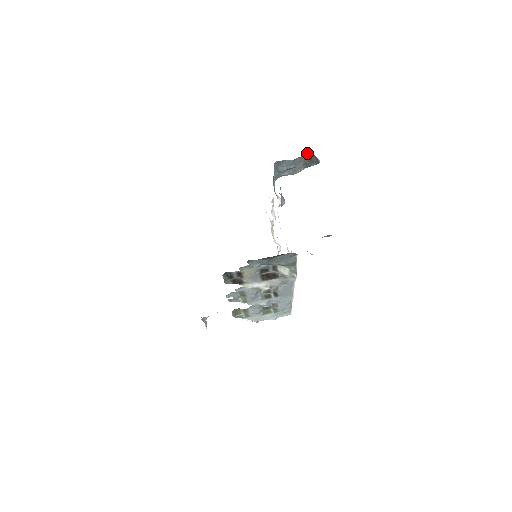
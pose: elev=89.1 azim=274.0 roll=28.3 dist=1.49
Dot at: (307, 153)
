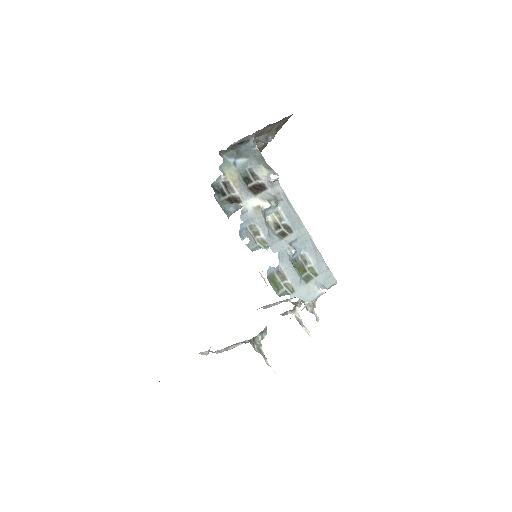
Dot at: occluded
